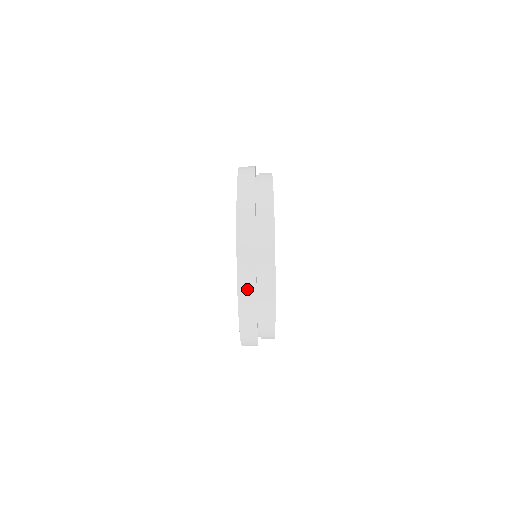
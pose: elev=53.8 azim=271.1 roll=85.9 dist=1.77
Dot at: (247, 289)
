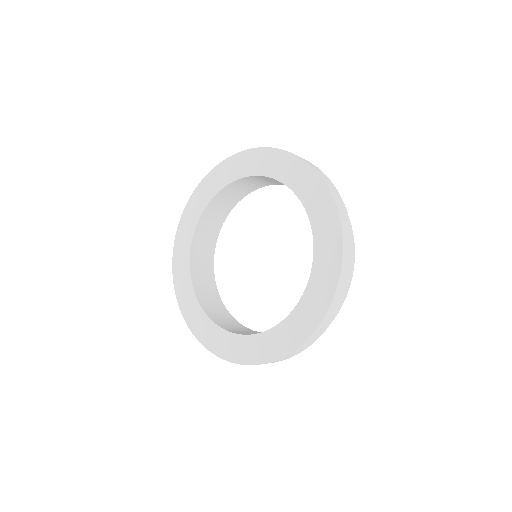
Dot at: (300, 350)
